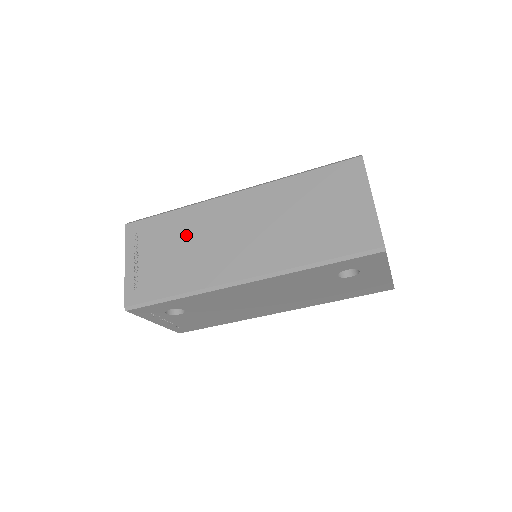
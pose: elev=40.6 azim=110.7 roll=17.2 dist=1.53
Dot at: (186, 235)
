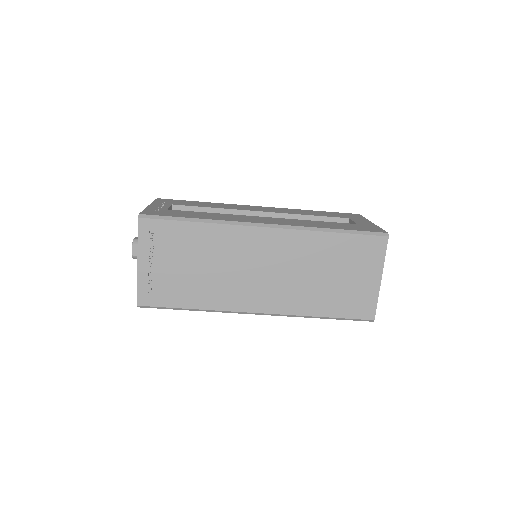
Dot at: (209, 255)
